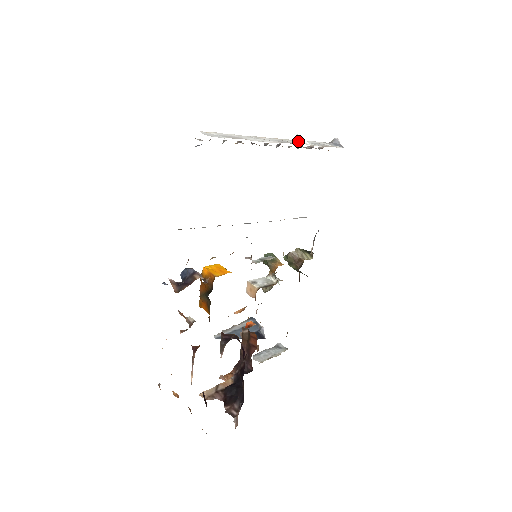
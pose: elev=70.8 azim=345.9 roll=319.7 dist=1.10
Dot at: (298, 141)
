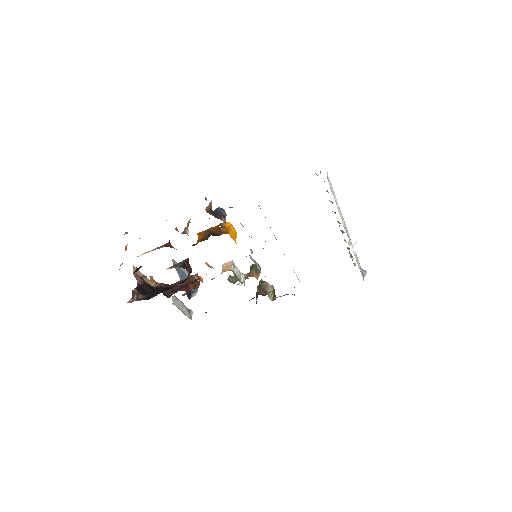
Dot at: (352, 244)
